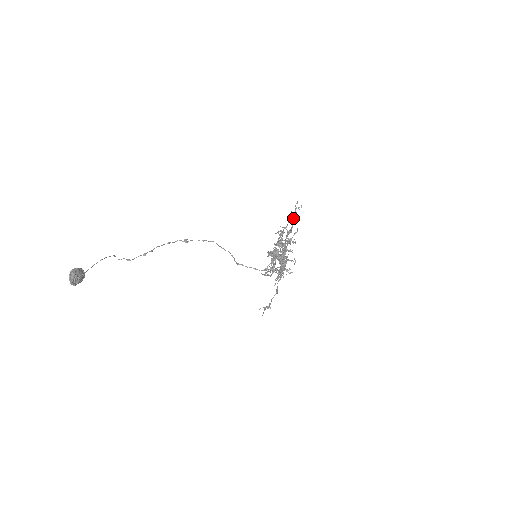
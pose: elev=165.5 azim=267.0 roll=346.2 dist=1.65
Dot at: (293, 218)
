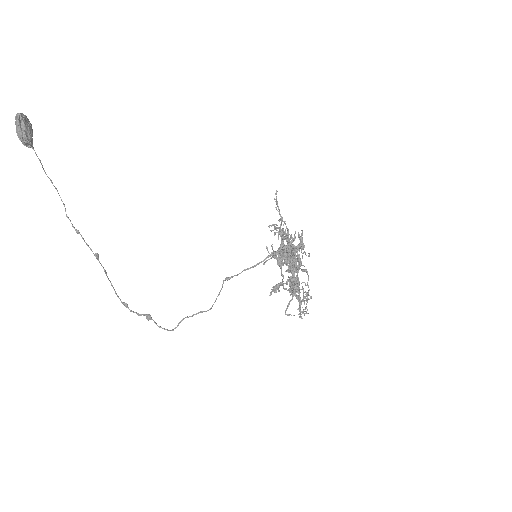
Dot at: occluded
